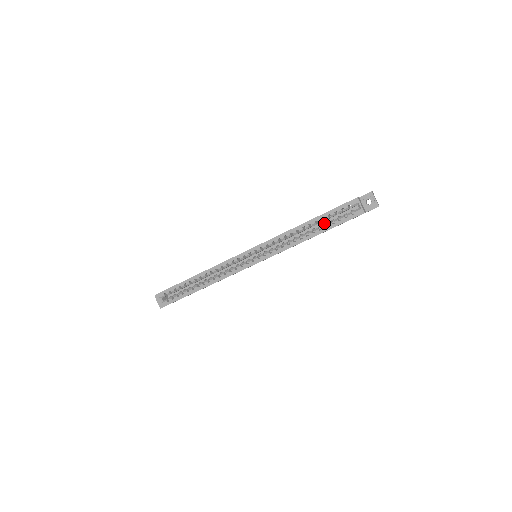
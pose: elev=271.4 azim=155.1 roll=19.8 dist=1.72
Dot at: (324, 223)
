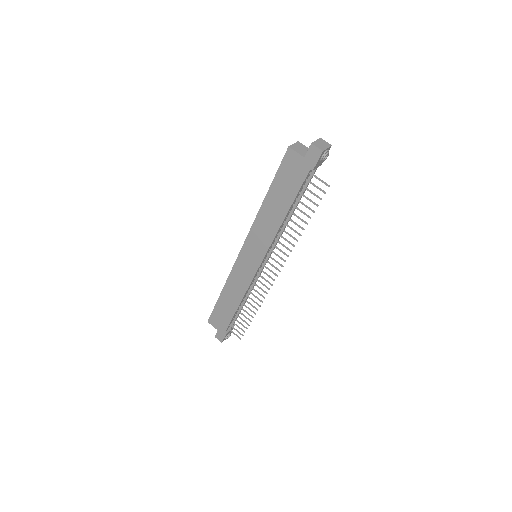
Dot at: occluded
